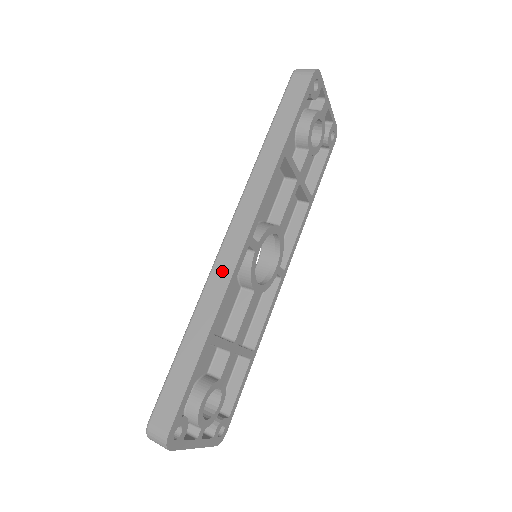
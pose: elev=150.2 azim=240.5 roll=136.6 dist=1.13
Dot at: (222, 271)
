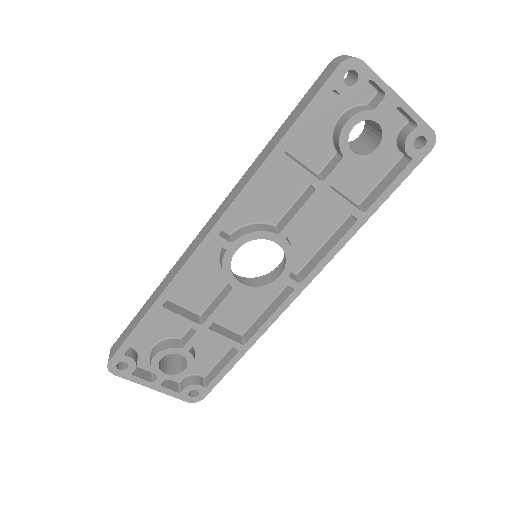
Dot at: (185, 256)
